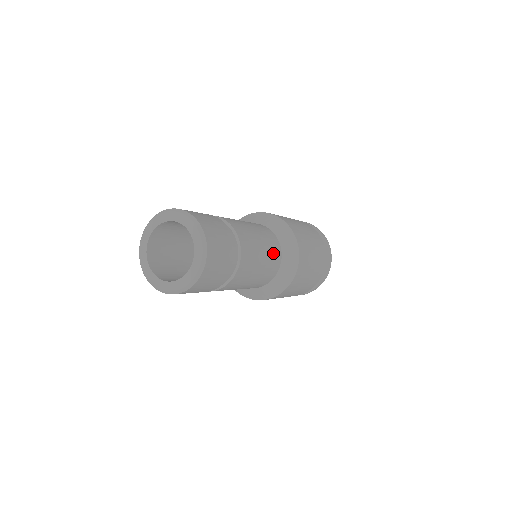
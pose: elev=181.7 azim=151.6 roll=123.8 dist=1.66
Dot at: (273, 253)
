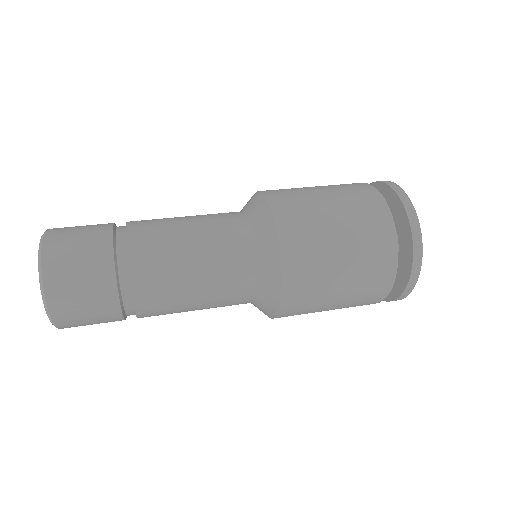
Dot at: (229, 282)
